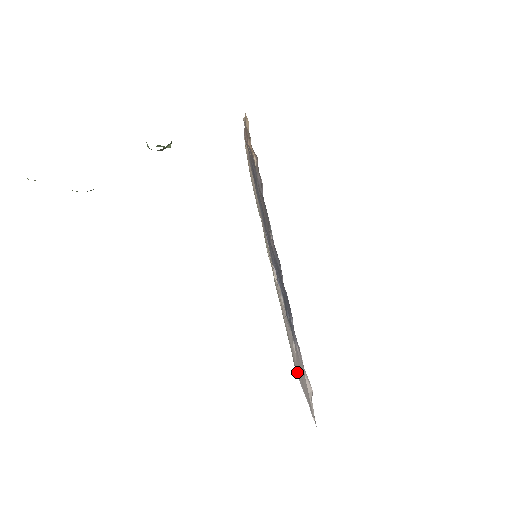
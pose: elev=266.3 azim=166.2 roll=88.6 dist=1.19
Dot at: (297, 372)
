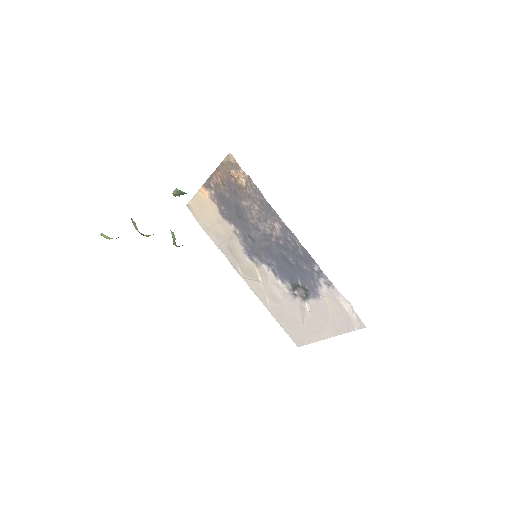
Dot at: (305, 338)
